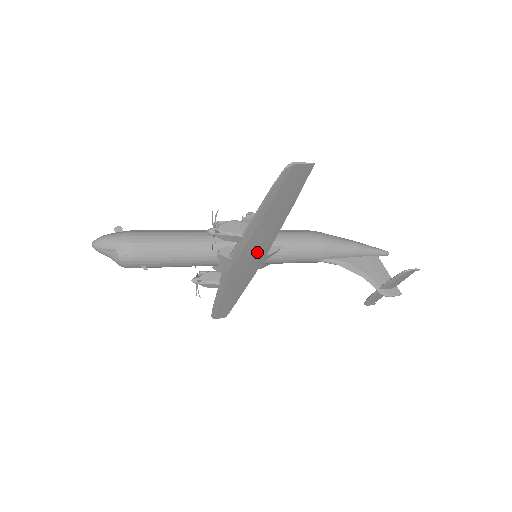
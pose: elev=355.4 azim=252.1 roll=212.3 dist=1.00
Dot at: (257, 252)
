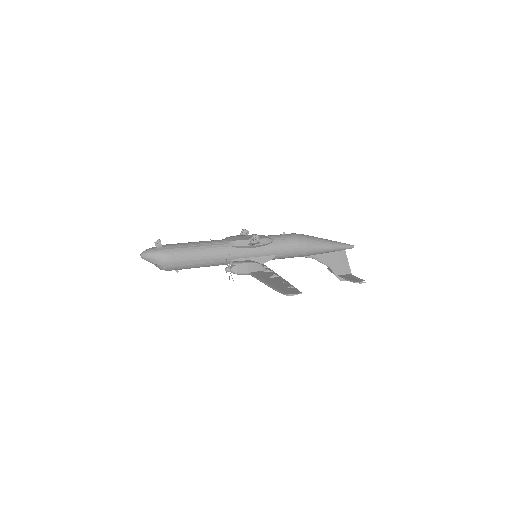
Dot at: occluded
